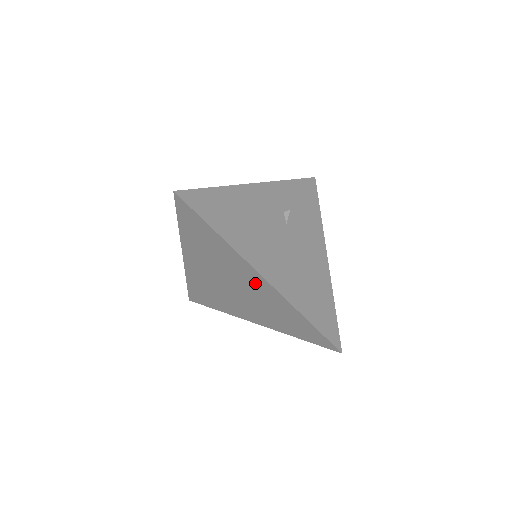
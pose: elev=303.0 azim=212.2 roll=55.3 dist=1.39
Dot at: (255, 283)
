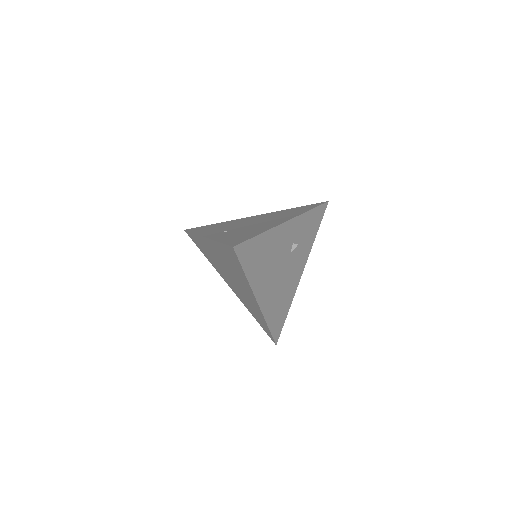
Dot at: (249, 296)
